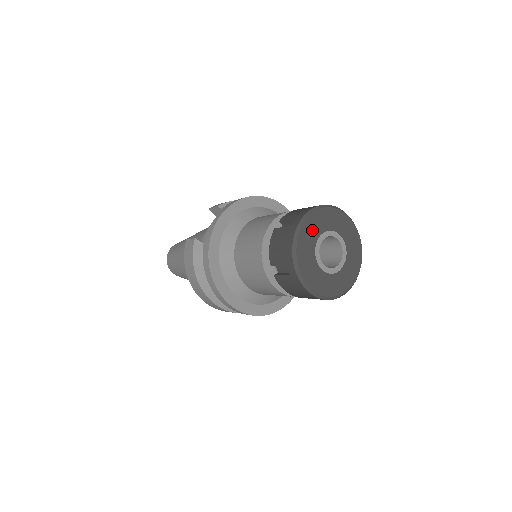
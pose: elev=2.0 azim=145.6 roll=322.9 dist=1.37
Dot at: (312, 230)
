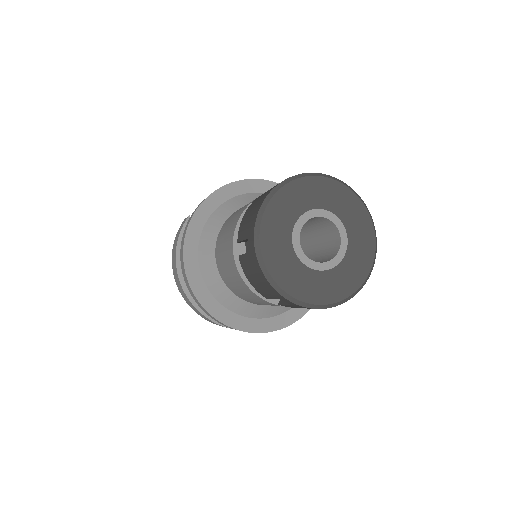
Dot at: (297, 199)
